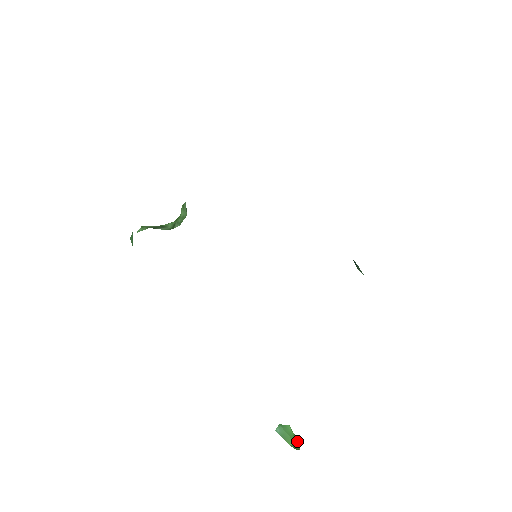
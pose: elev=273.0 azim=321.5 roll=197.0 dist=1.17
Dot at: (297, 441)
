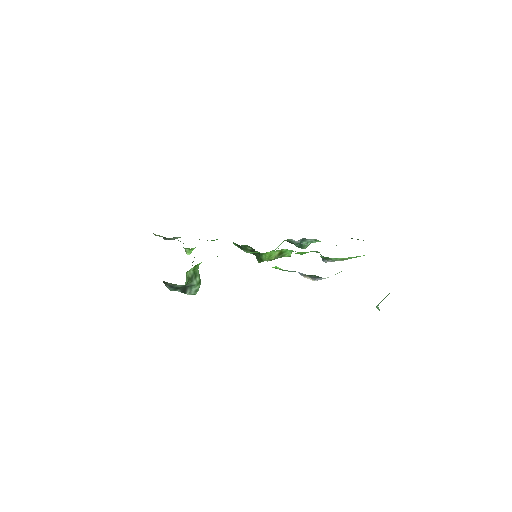
Dot at: occluded
